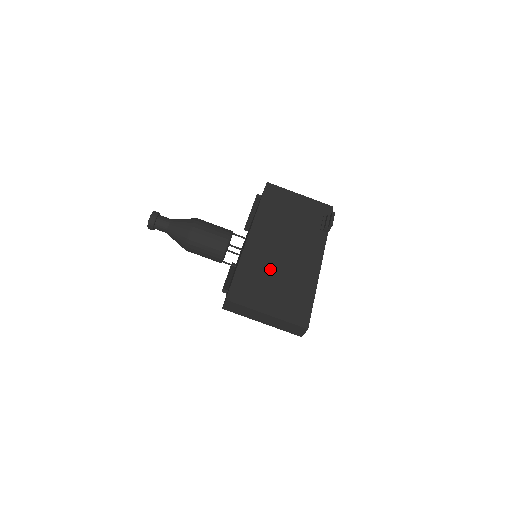
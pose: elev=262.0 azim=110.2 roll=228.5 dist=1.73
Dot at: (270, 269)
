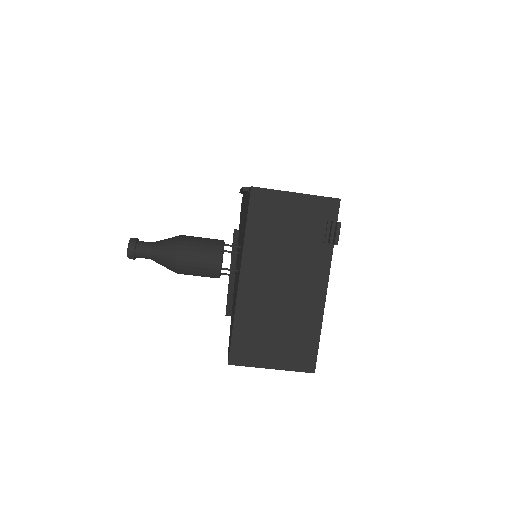
Dot at: (269, 316)
